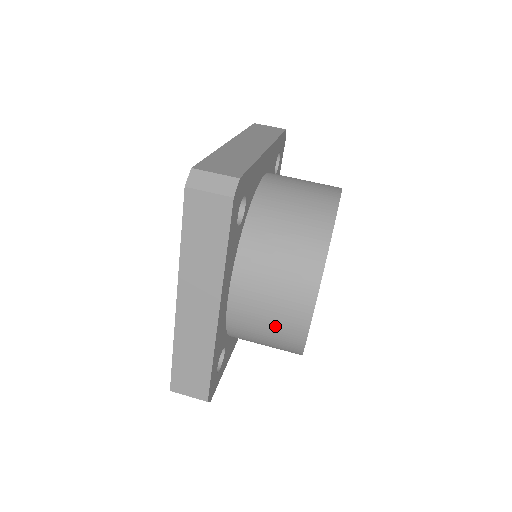
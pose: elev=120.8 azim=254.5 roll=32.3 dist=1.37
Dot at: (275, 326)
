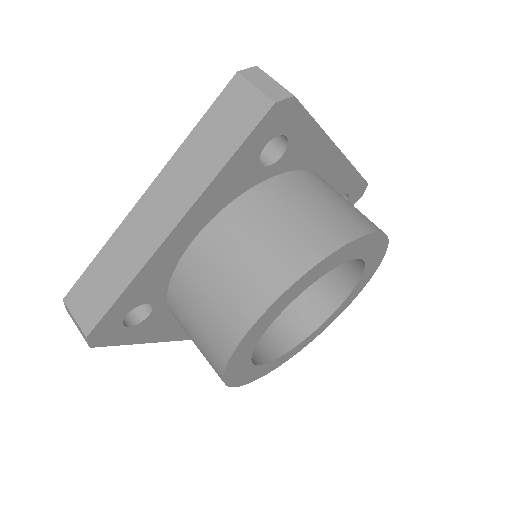
Dot at: (219, 302)
